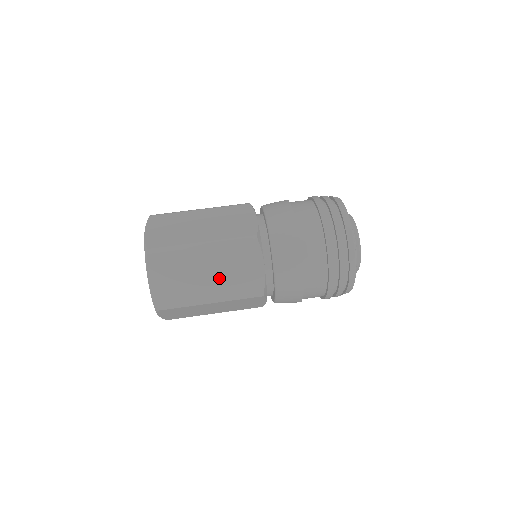
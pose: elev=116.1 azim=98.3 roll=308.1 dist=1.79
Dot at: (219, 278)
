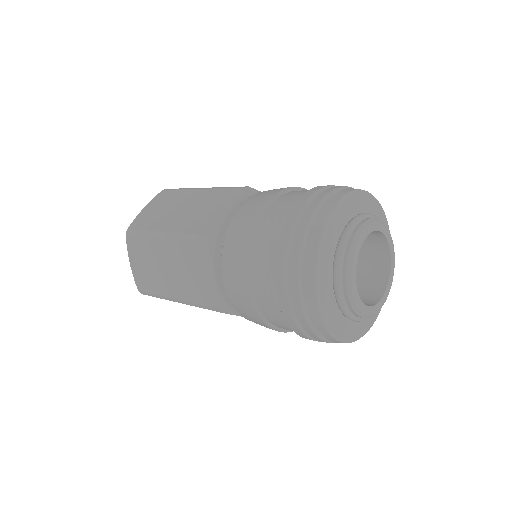
Dot at: occluded
